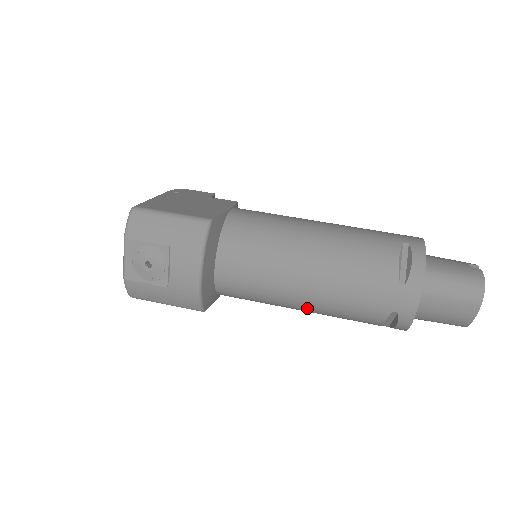
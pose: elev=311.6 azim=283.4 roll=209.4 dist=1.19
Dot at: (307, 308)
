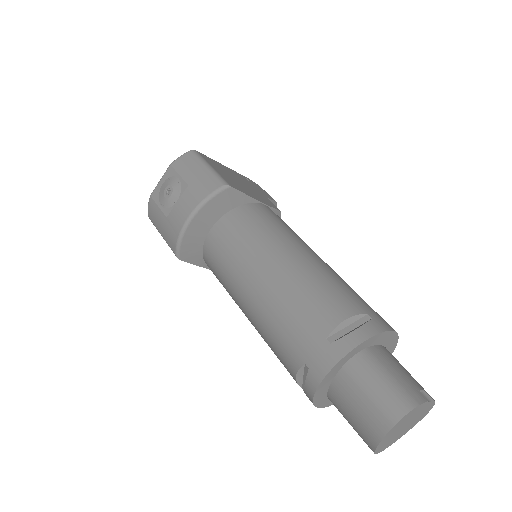
Dot at: (250, 315)
